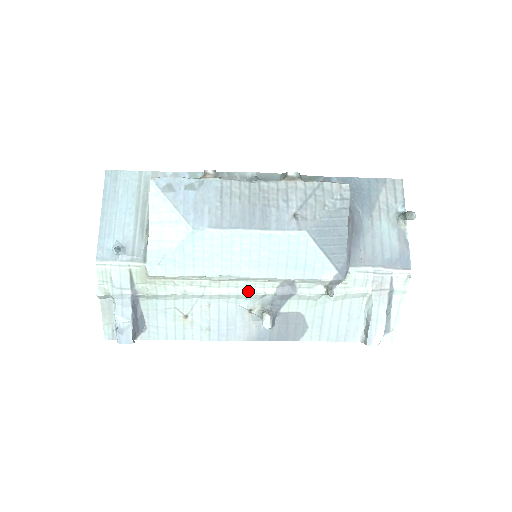
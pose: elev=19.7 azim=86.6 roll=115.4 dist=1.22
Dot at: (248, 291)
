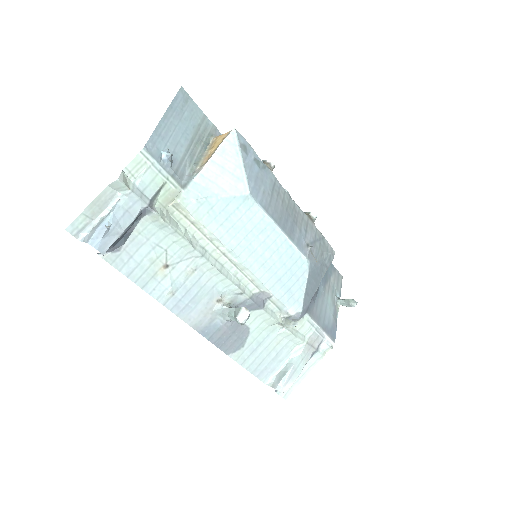
Dot at: (235, 280)
